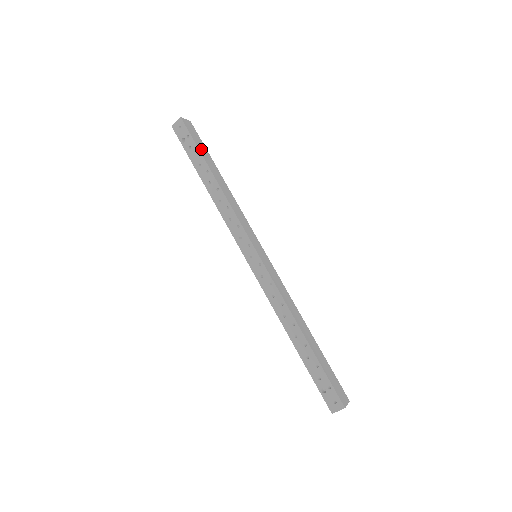
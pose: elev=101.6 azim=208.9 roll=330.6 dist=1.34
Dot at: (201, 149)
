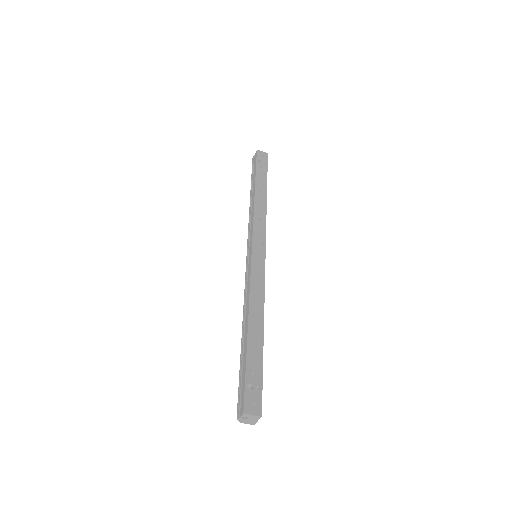
Dot at: occluded
